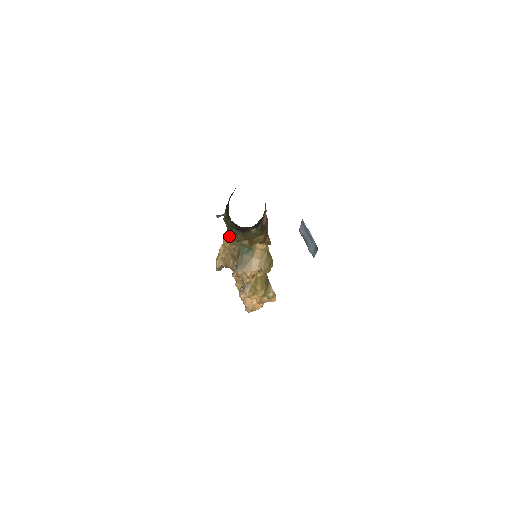
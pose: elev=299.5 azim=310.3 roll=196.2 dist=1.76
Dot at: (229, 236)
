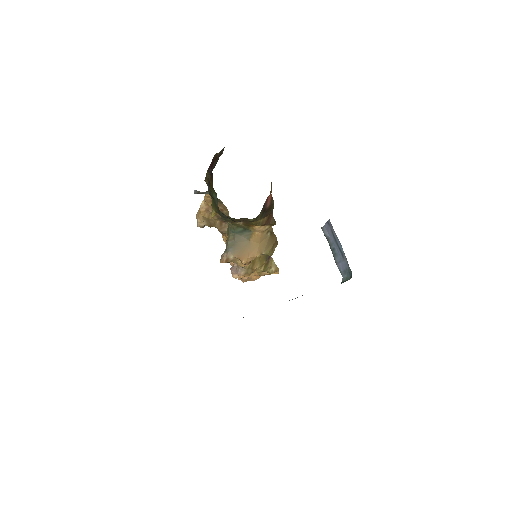
Dot at: occluded
